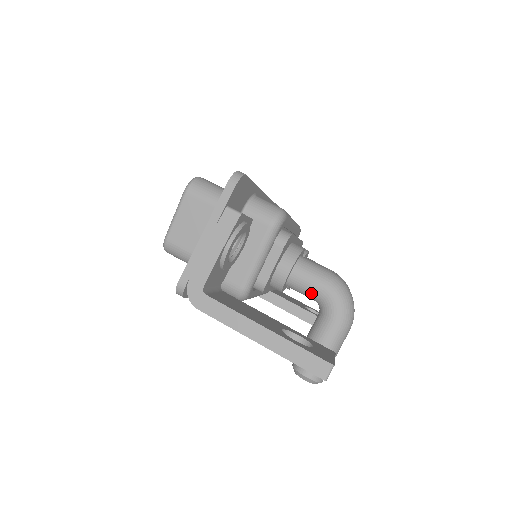
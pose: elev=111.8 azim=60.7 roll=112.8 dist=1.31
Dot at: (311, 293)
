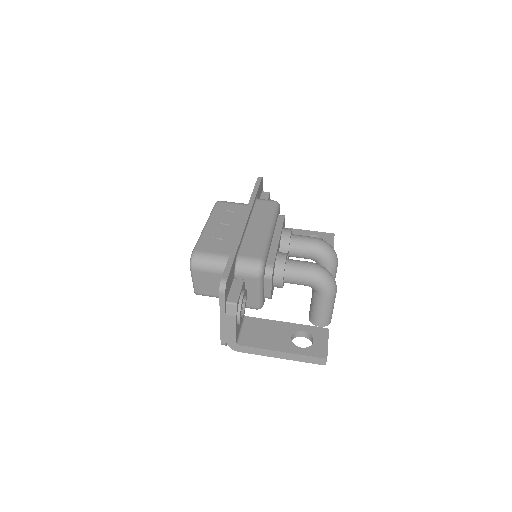
Dot at: occluded
